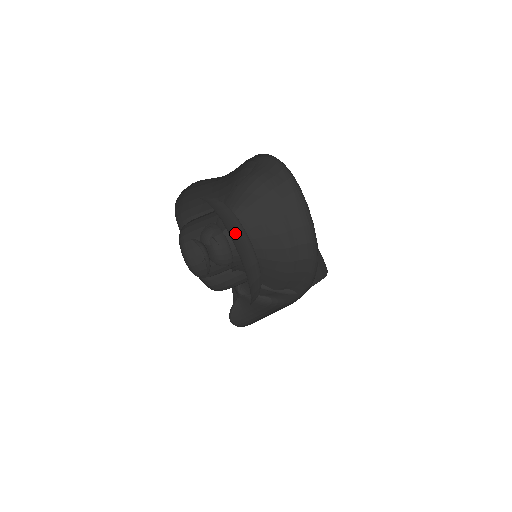
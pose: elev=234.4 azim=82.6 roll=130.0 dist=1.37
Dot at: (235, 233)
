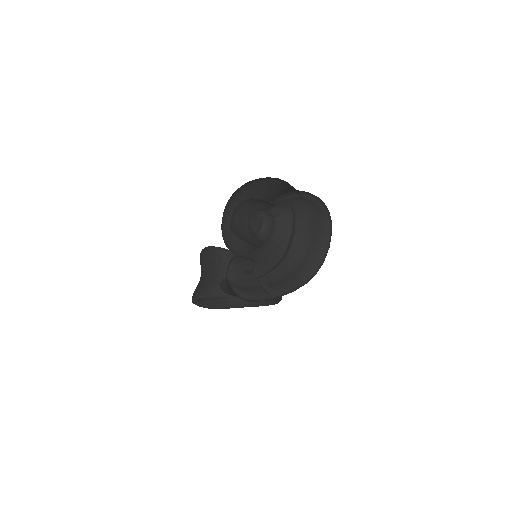
Dot at: (293, 220)
